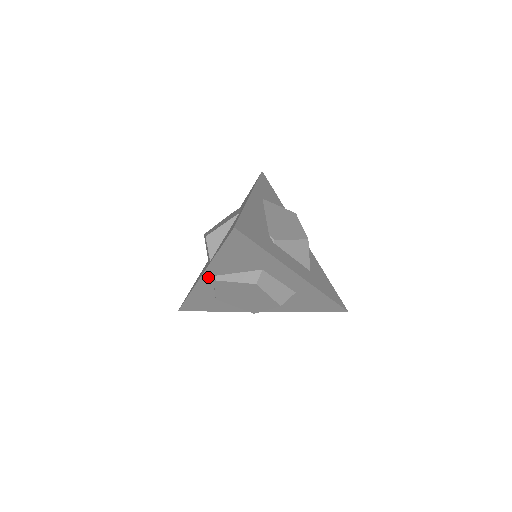
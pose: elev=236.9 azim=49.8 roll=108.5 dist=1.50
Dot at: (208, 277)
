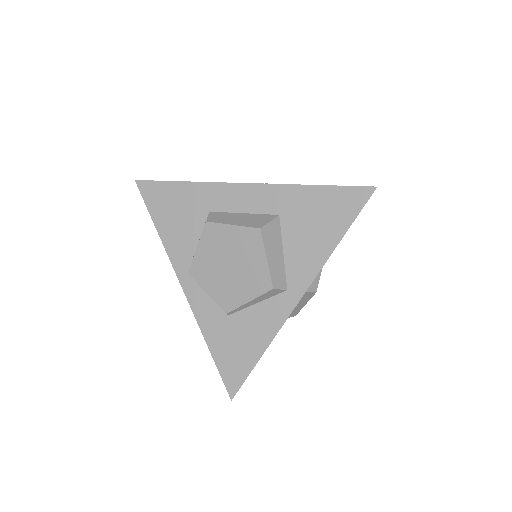
Dot at: (187, 280)
